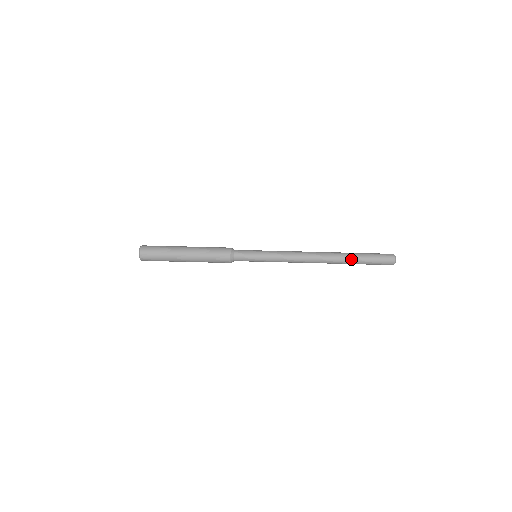
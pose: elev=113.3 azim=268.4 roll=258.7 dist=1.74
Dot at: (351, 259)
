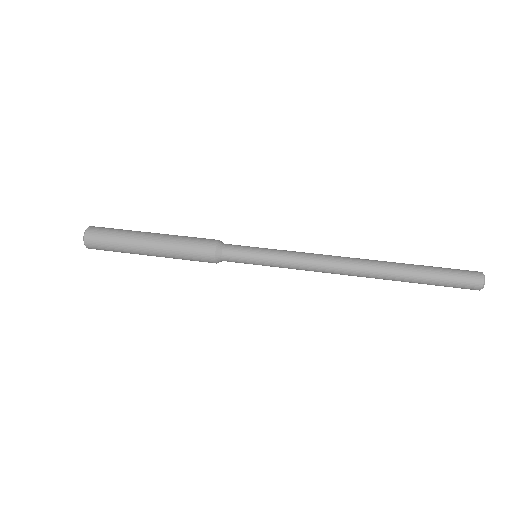
Dot at: (408, 267)
